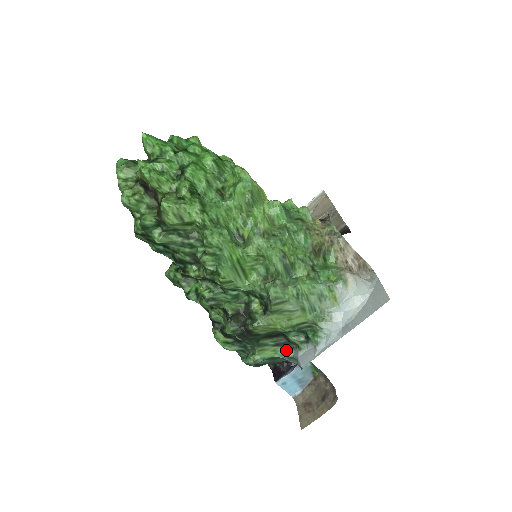
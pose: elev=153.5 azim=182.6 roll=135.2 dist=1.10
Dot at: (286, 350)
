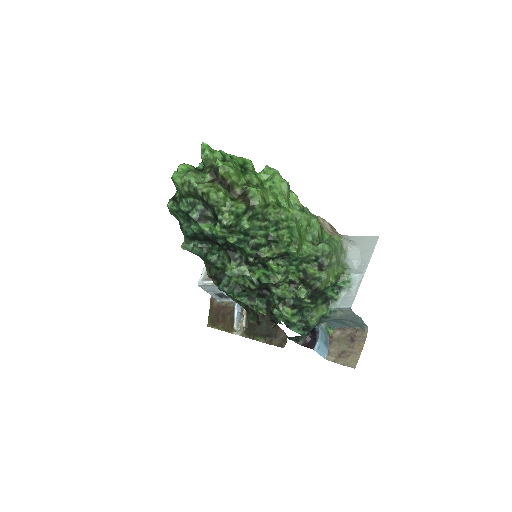
Dot at: (327, 306)
